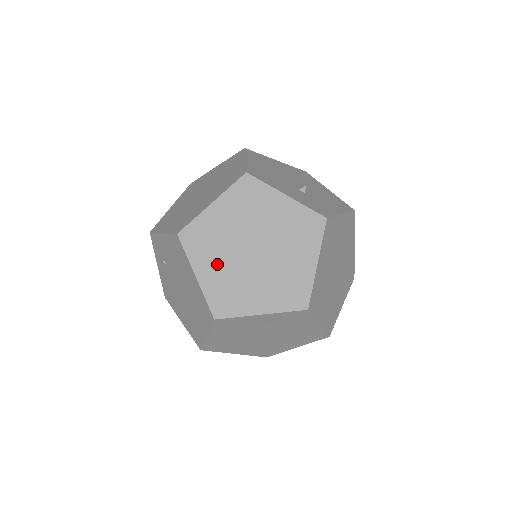
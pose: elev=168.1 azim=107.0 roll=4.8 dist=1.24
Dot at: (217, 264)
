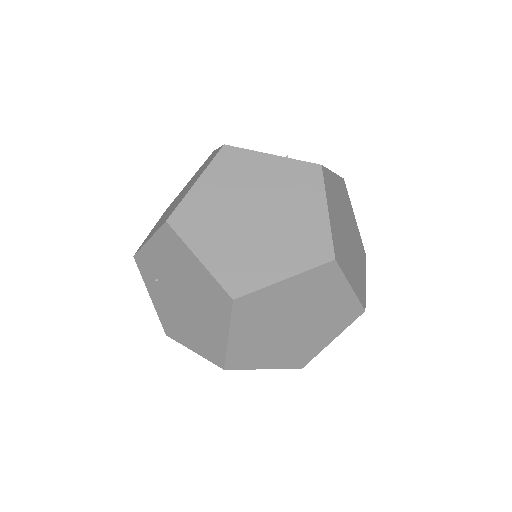
Dot at: (219, 240)
